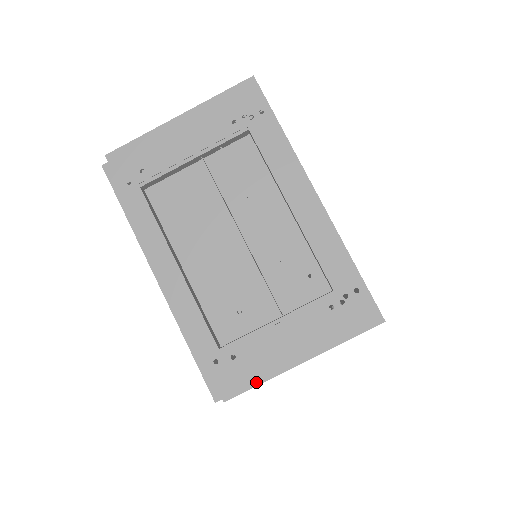
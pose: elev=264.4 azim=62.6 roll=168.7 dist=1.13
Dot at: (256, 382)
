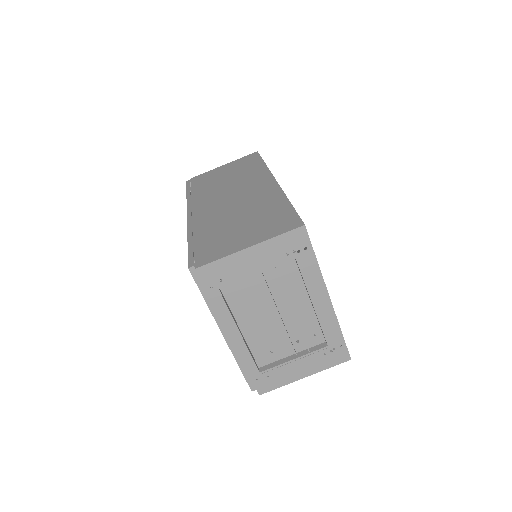
Dot at: (278, 387)
